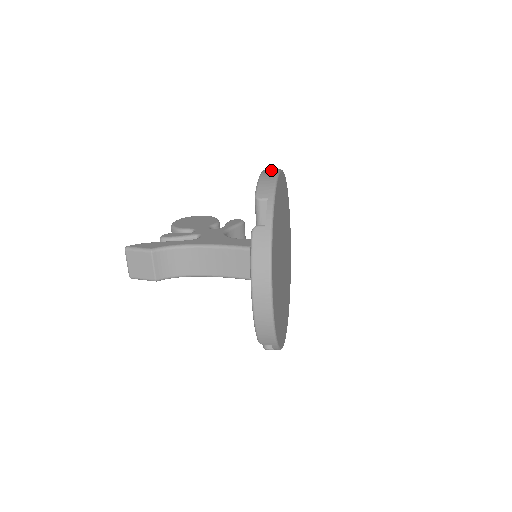
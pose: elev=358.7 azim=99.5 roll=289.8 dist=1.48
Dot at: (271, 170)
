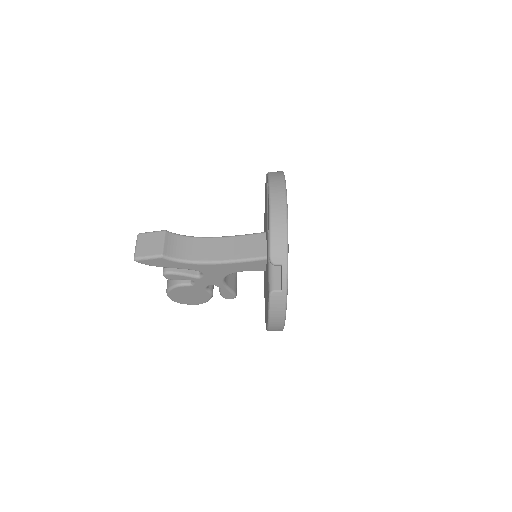
Dot at: occluded
